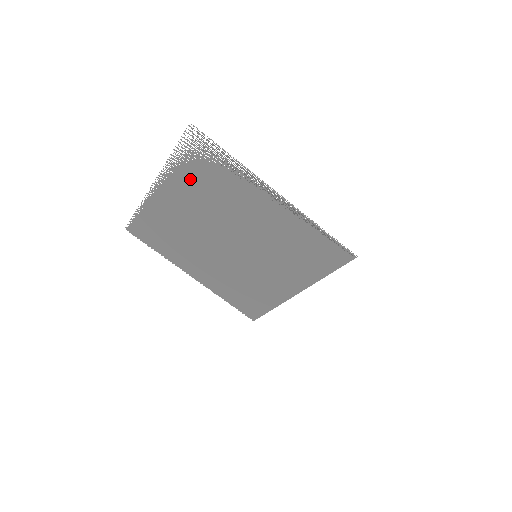
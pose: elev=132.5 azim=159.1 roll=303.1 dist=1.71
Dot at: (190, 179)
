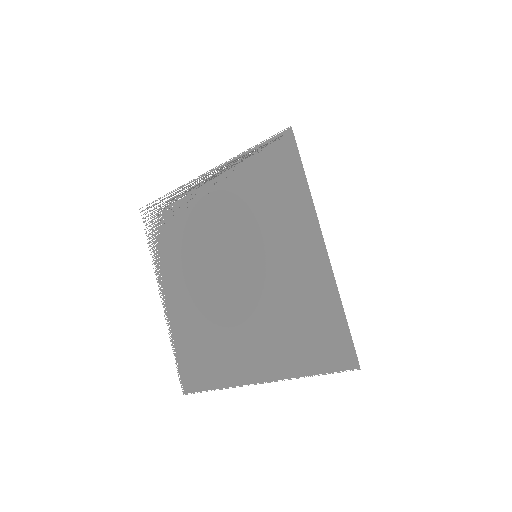
Dot at: (169, 253)
